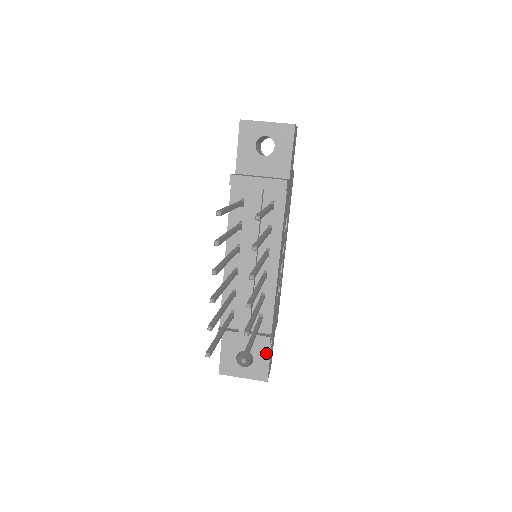
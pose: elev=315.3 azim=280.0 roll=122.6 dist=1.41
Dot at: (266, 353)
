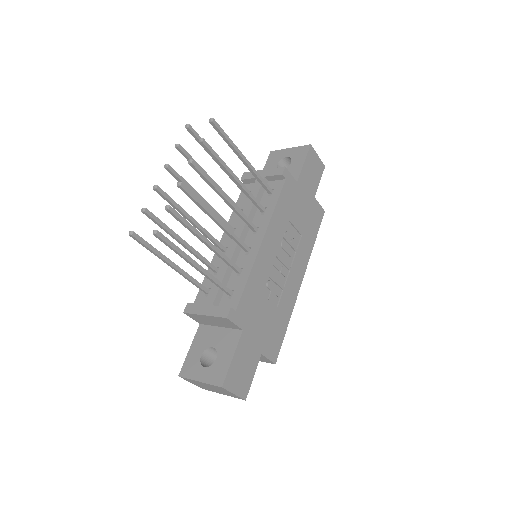
Dot at: (231, 349)
